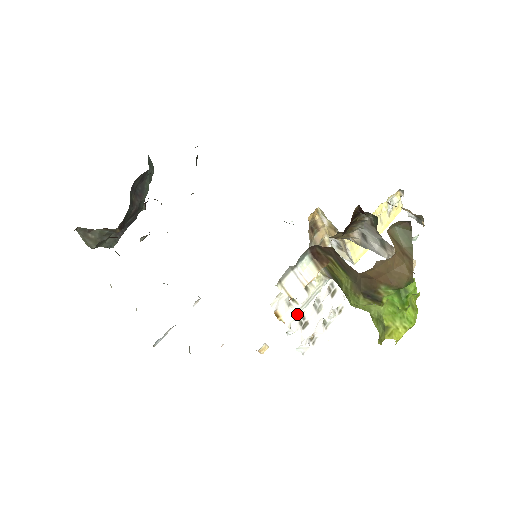
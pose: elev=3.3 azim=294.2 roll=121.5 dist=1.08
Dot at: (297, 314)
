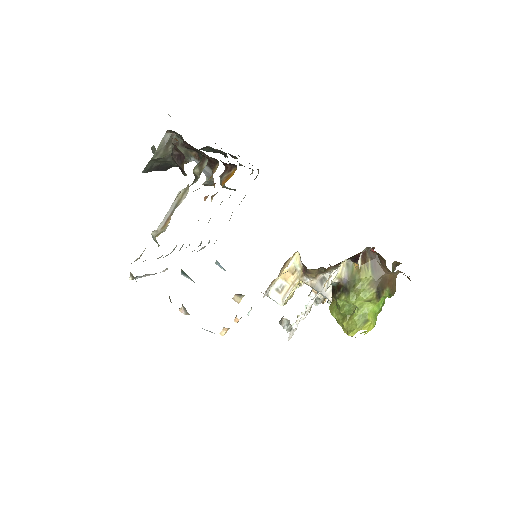
Dot at: occluded
